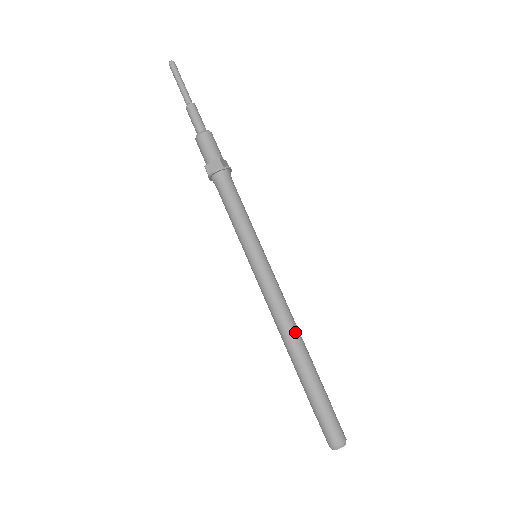
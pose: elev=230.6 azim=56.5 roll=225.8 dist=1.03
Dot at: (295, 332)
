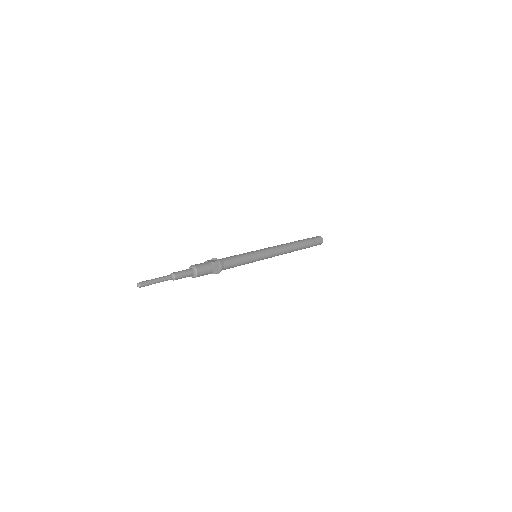
Dot at: occluded
